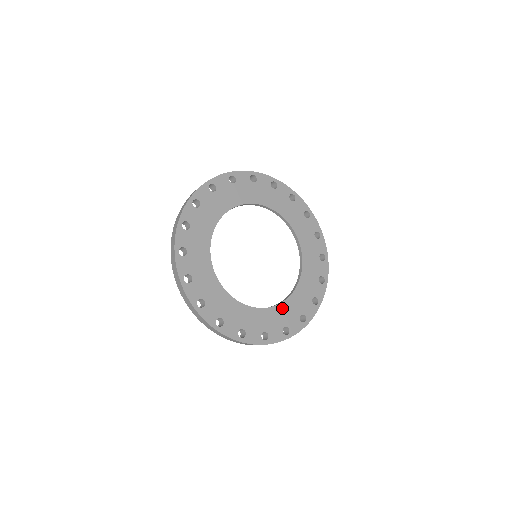
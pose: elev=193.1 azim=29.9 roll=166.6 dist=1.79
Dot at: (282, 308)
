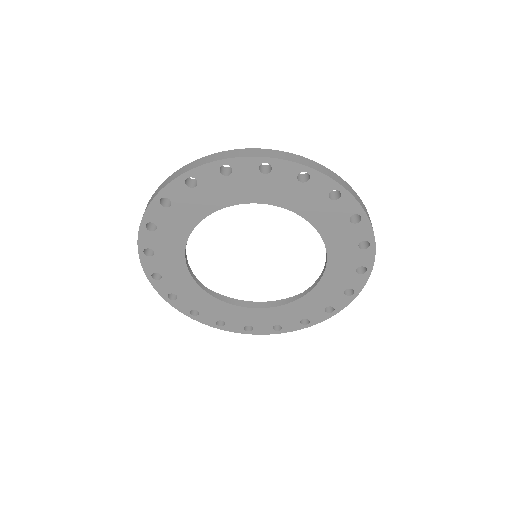
Dot at: (278, 310)
